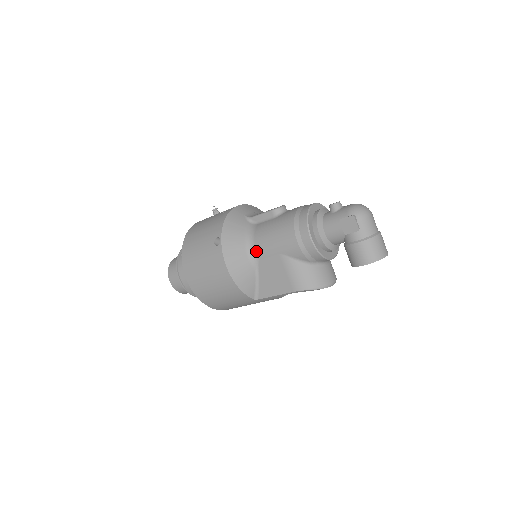
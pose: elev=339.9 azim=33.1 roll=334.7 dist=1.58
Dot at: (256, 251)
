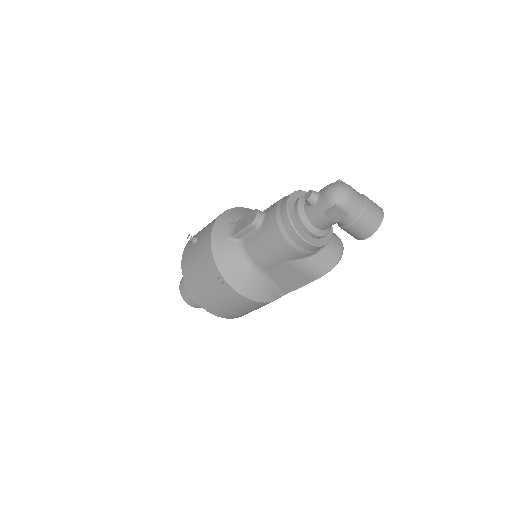
Dot at: (260, 267)
